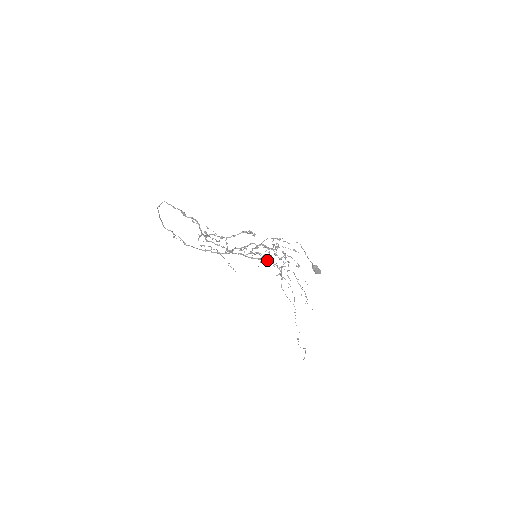
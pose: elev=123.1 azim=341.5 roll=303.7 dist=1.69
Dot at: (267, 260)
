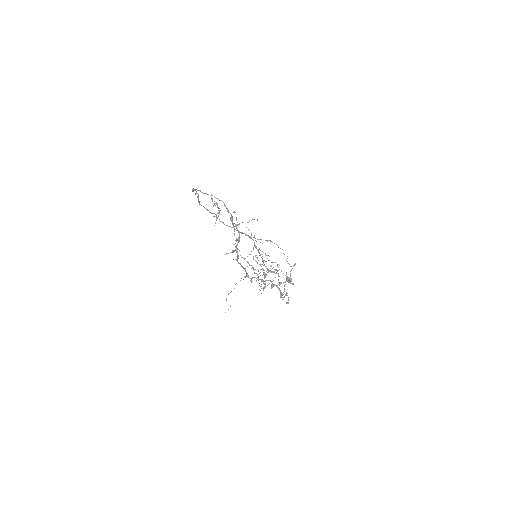
Dot at: (258, 251)
